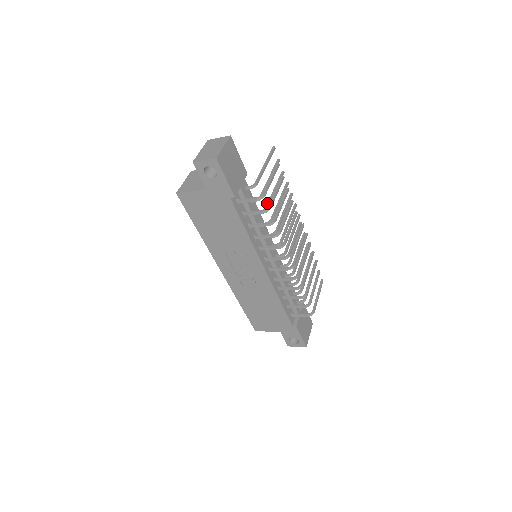
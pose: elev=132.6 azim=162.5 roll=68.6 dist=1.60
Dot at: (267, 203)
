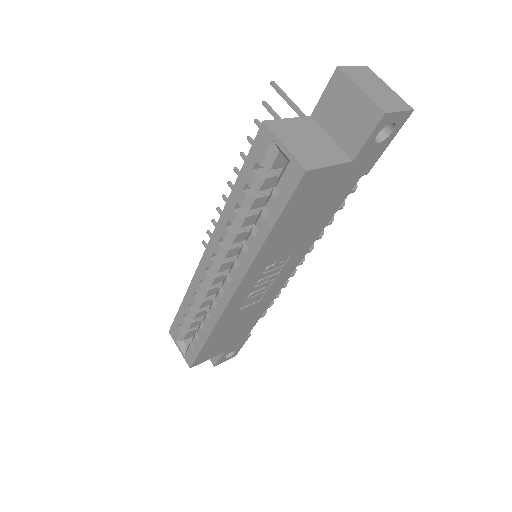
Dot at: occluded
